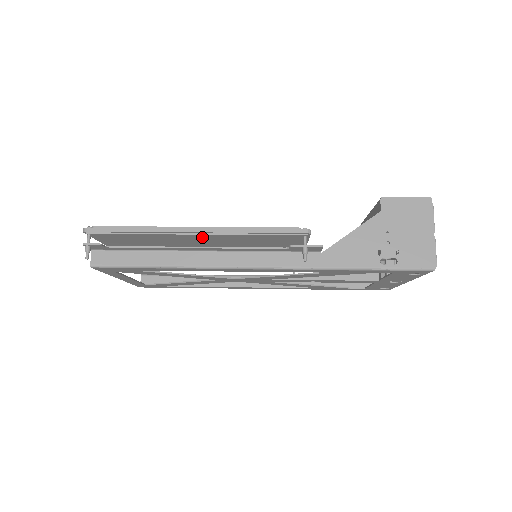
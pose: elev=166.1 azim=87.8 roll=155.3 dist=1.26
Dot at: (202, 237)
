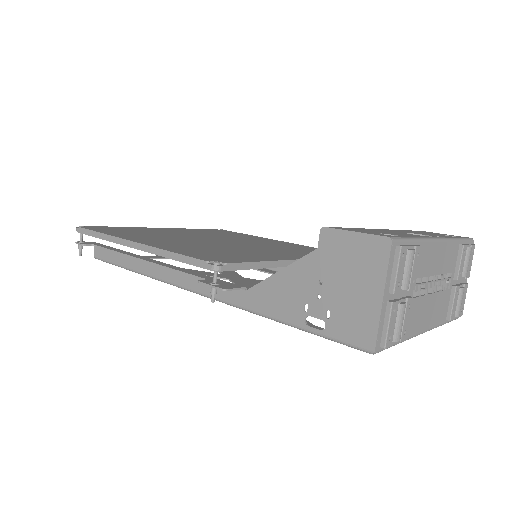
Dot at: occluded
